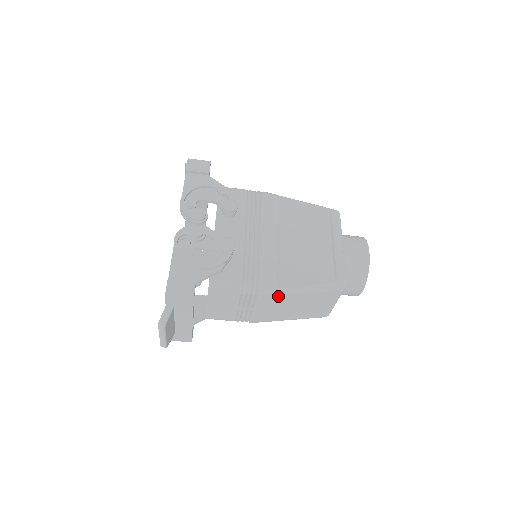
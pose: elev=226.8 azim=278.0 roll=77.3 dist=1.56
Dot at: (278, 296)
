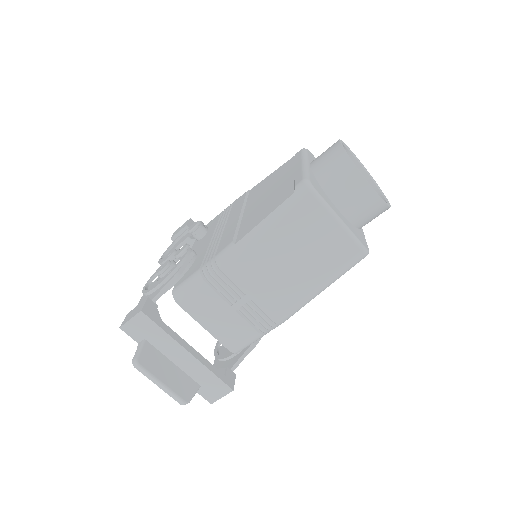
Dot at: (245, 256)
